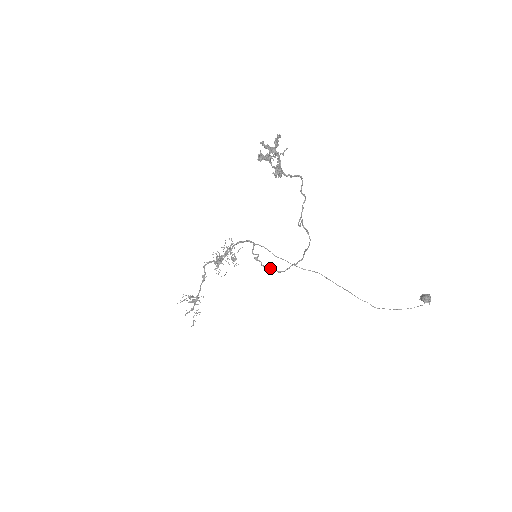
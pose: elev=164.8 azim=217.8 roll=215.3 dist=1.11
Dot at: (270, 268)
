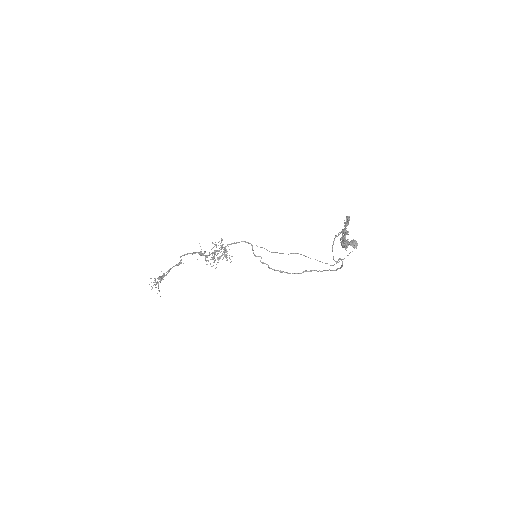
Dot at: (279, 271)
